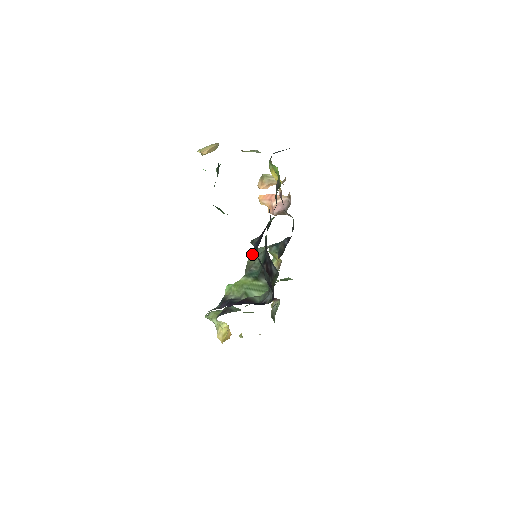
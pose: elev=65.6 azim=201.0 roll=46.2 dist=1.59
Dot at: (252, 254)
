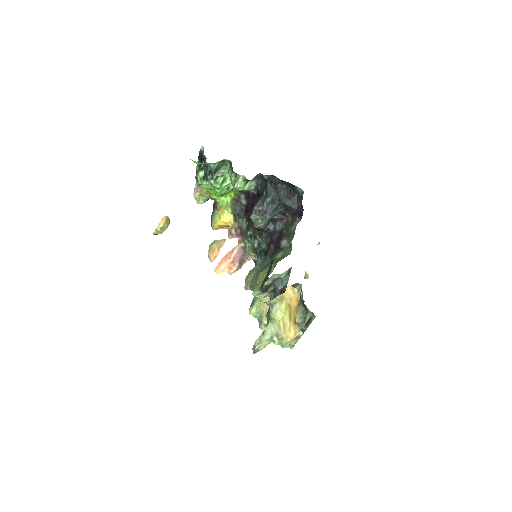
Dot at: (249, 274)
